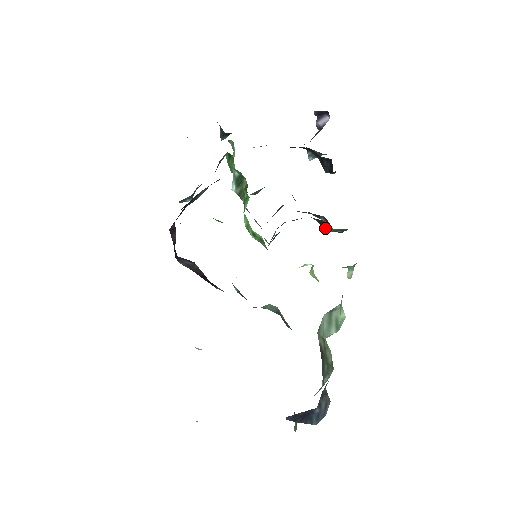
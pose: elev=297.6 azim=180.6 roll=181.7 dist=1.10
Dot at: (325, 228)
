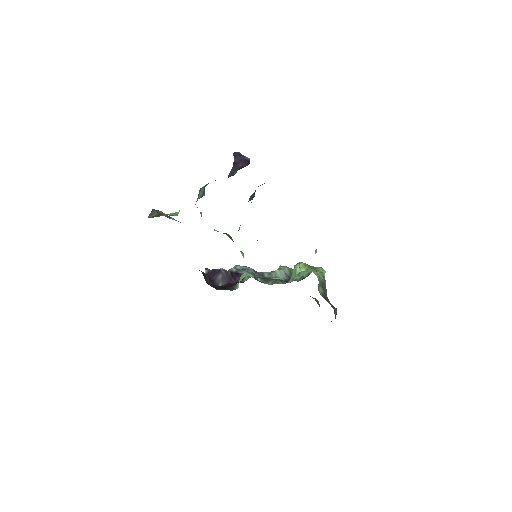
Dot at: occluded
